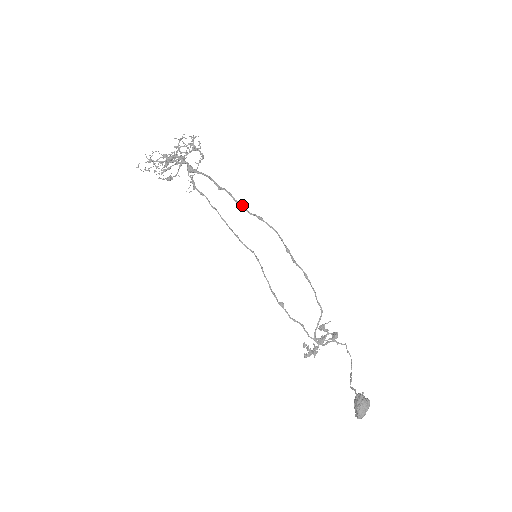
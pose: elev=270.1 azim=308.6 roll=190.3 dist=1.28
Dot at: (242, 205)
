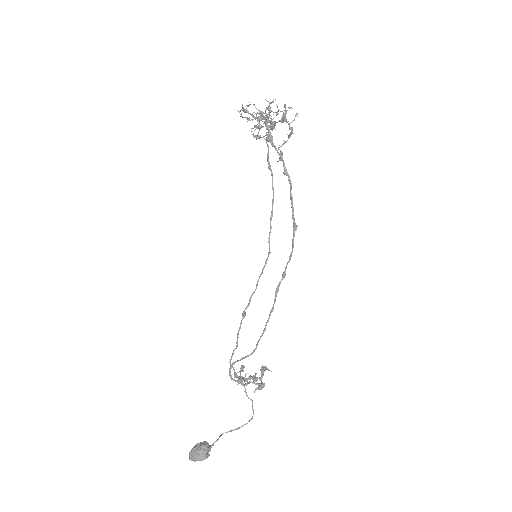
Dot at: occluded
